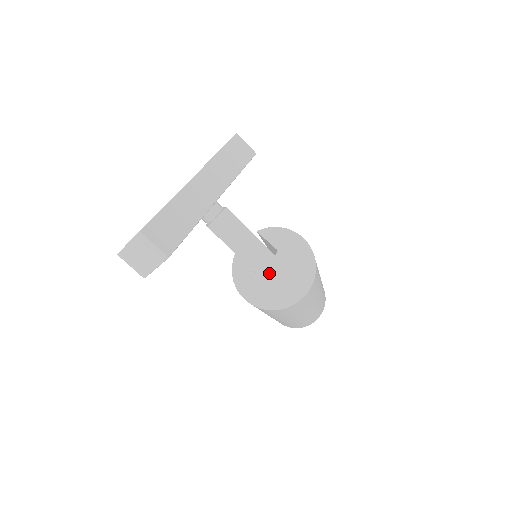
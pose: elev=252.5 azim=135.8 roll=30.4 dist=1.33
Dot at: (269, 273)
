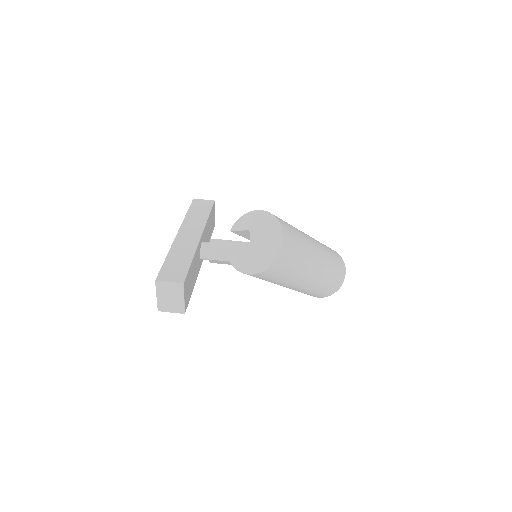
Dot at: (253, 247)
